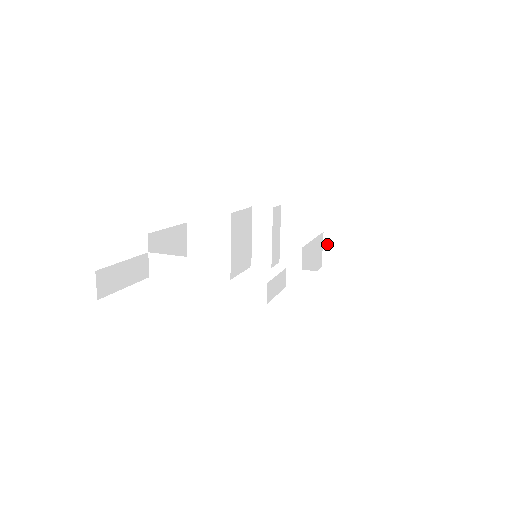
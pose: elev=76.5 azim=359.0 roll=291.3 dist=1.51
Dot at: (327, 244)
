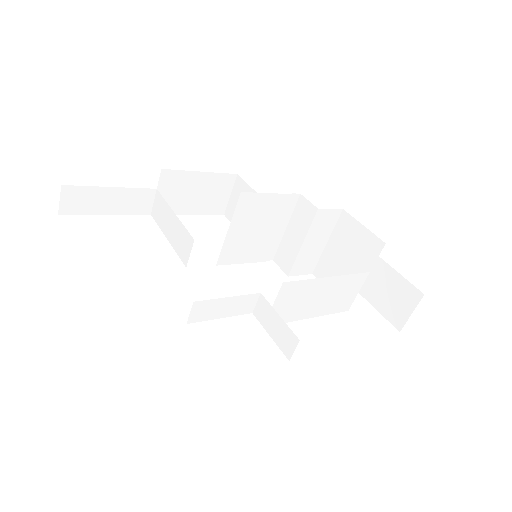
Dot at: (382, 287)
